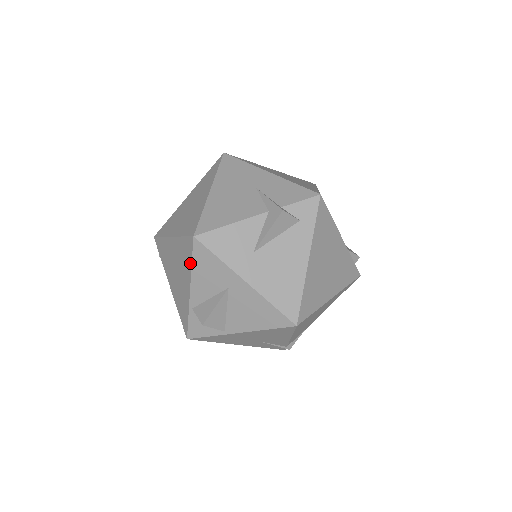
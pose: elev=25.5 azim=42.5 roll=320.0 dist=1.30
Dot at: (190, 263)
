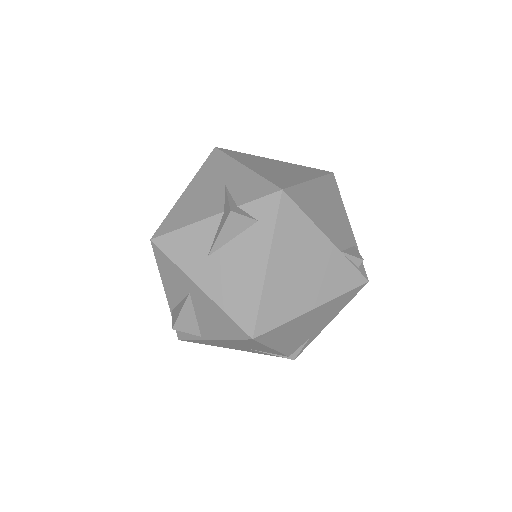
Dot at: (158, 266)
